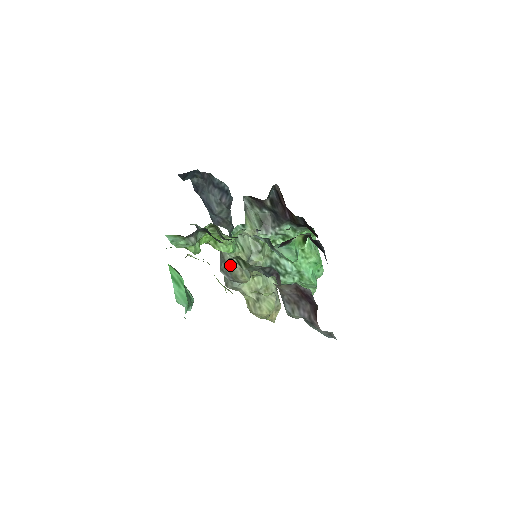
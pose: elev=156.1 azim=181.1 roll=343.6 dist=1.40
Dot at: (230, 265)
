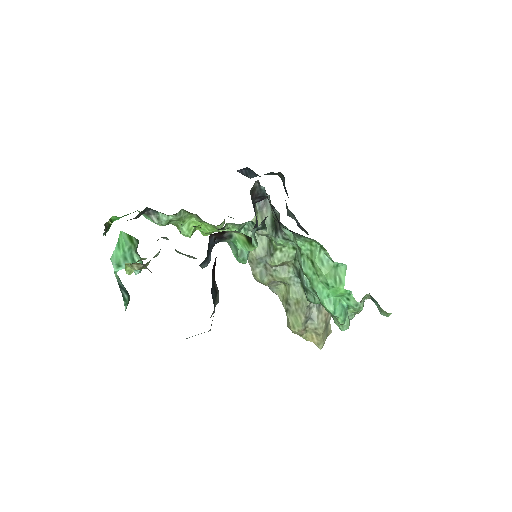
Dot at: occluded
